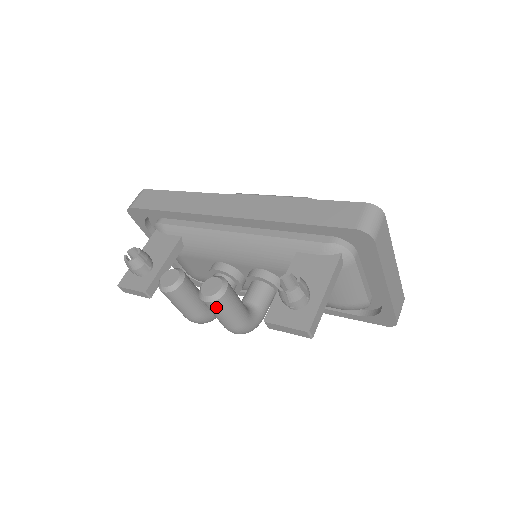
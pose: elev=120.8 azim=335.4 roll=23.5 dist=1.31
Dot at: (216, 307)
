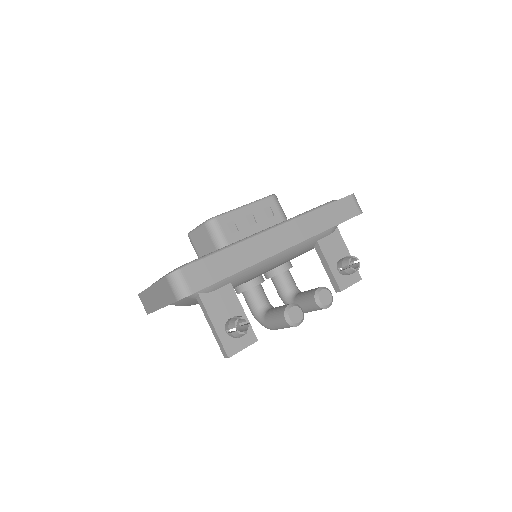
Dot at: occluded
